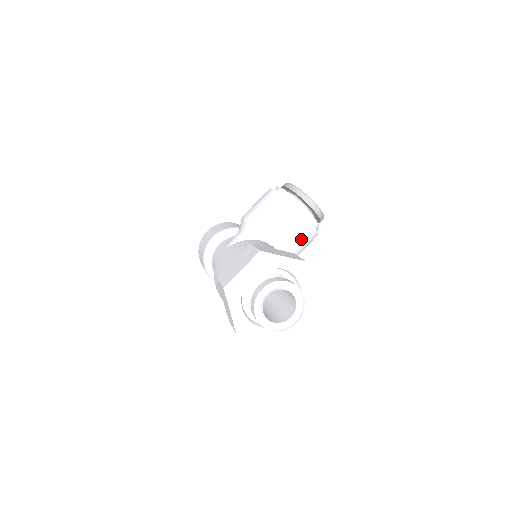
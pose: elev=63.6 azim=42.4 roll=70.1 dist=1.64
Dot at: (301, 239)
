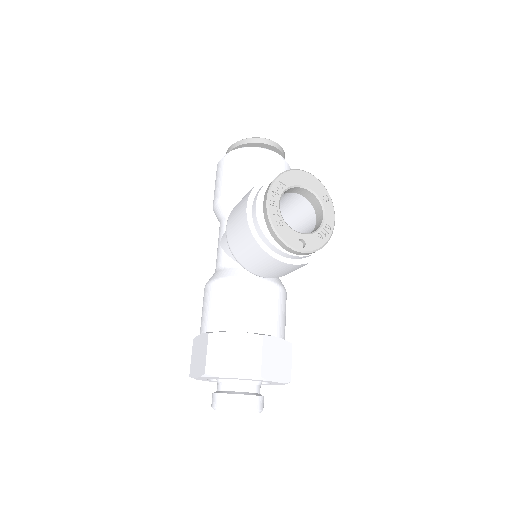
Dot at: (295, 269)
